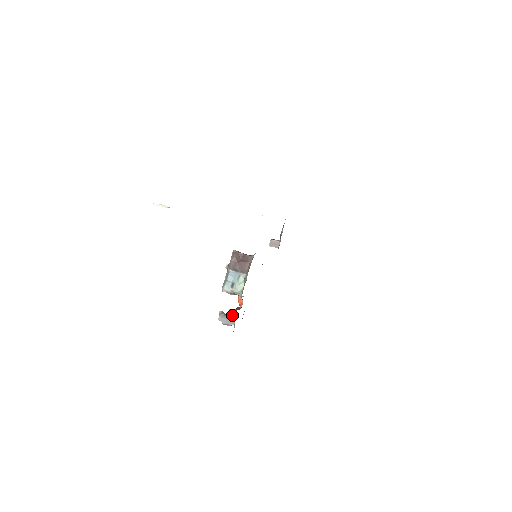
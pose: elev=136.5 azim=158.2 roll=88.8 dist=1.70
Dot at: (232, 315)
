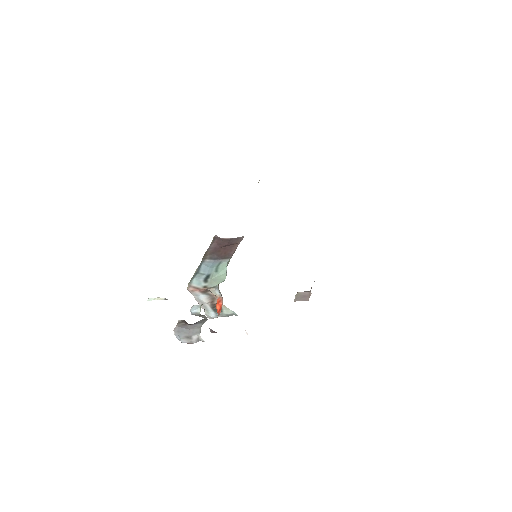
Dot at: (196, 312)
